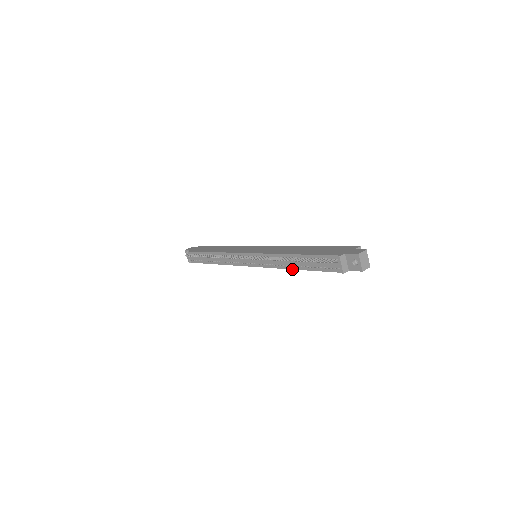
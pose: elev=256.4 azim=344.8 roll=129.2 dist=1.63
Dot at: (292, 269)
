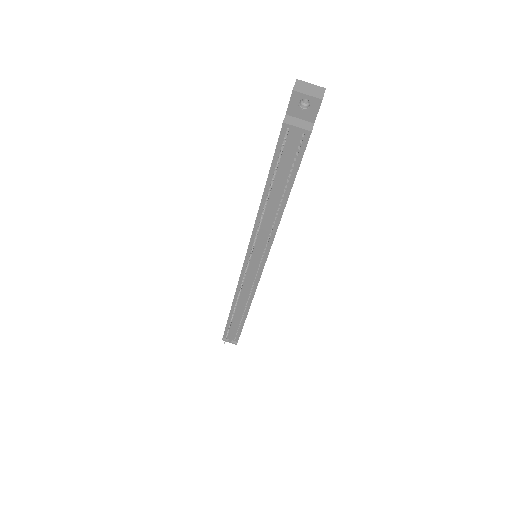
Dot at: (282, 213)
